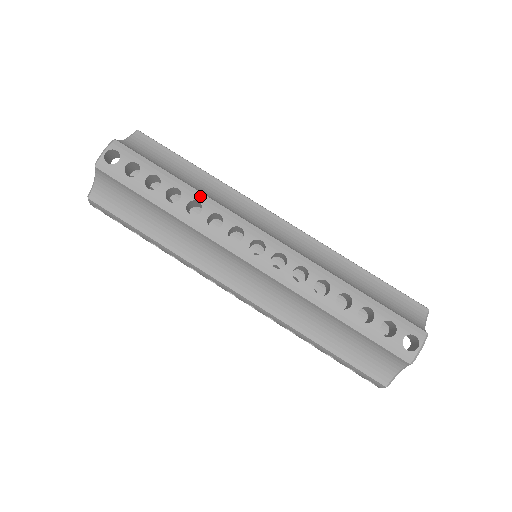
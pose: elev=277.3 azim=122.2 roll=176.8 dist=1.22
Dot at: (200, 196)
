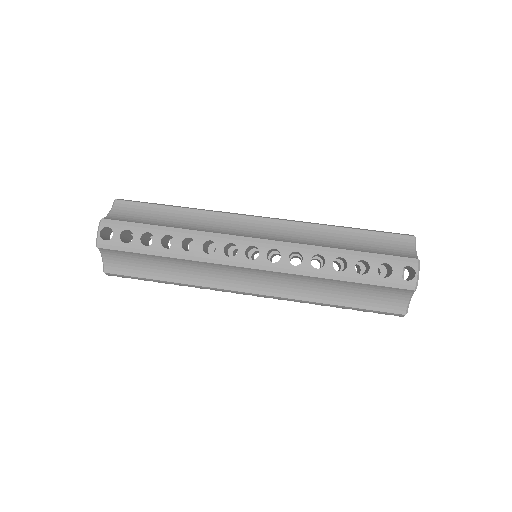
Dot at: occluded
